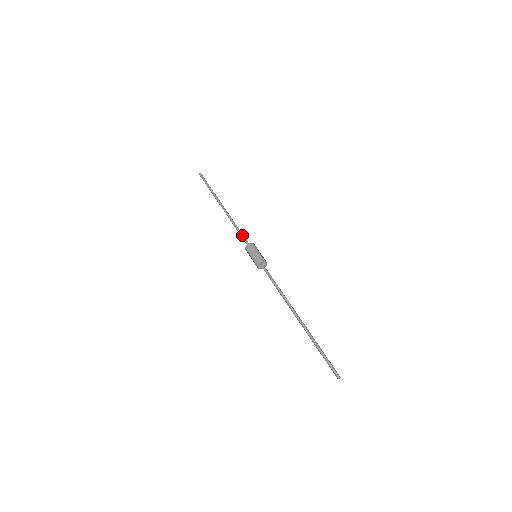
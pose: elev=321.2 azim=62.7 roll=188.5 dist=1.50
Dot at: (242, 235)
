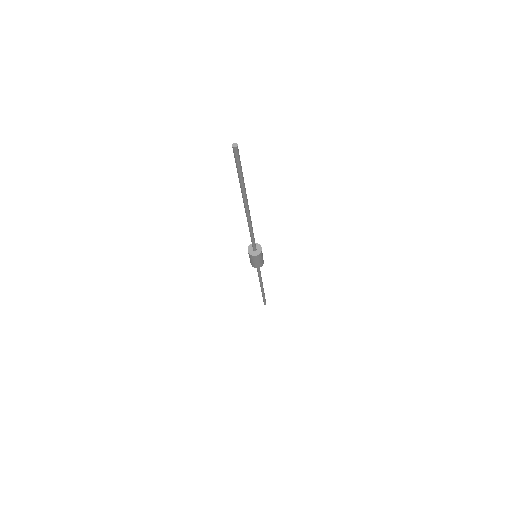
Dot at: occluded
